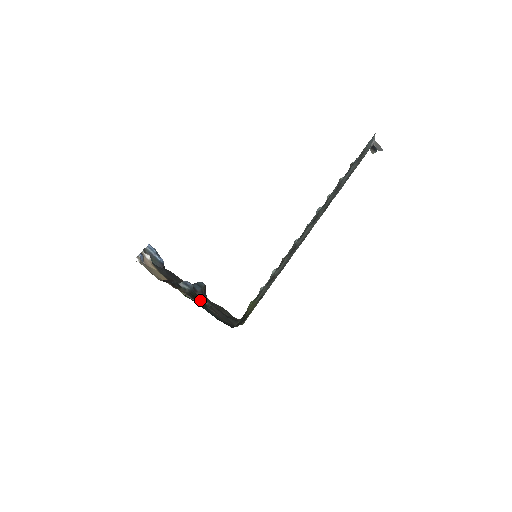
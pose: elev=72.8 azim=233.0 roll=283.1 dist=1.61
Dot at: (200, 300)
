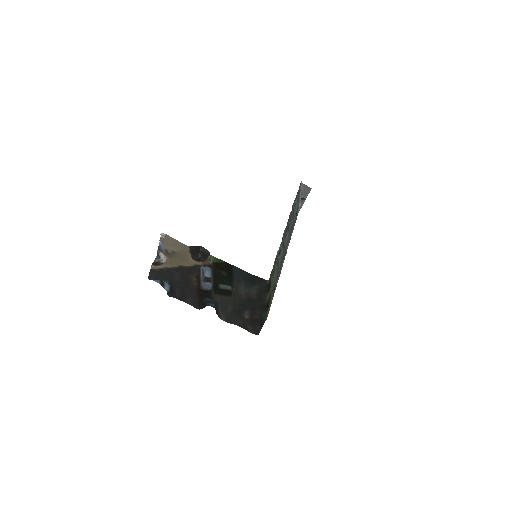
Dot at: (223, 283)
